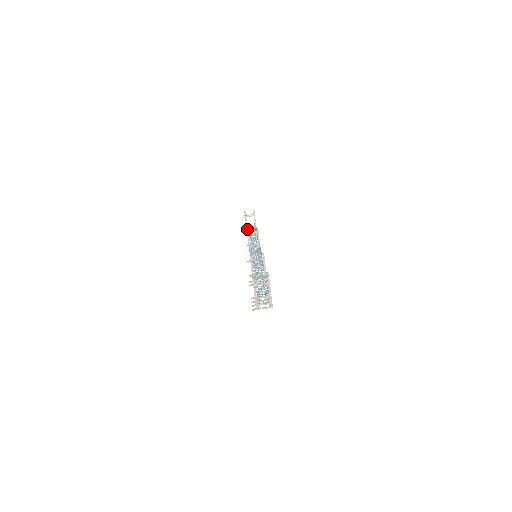
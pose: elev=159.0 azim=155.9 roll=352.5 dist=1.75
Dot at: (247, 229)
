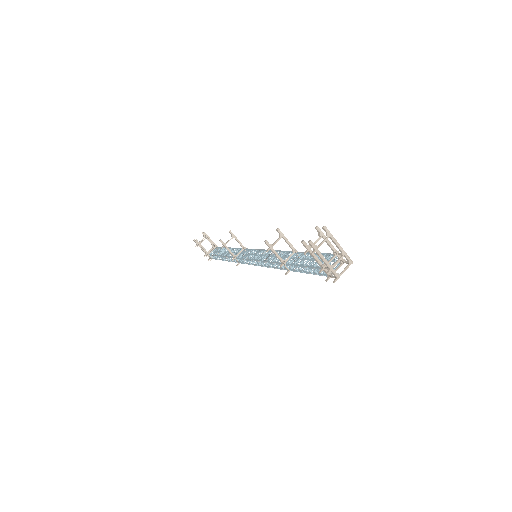
Dot at: (221, 241)
